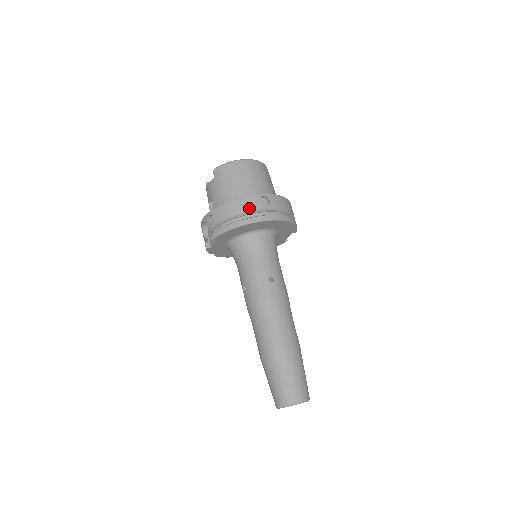
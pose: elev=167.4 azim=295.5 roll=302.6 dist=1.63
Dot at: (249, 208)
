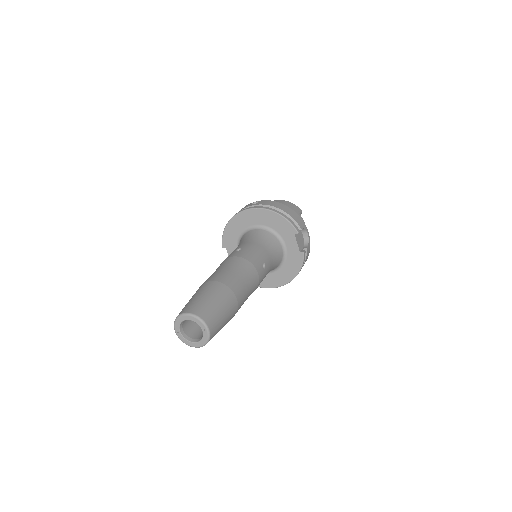
Dot at: (240, 210)
